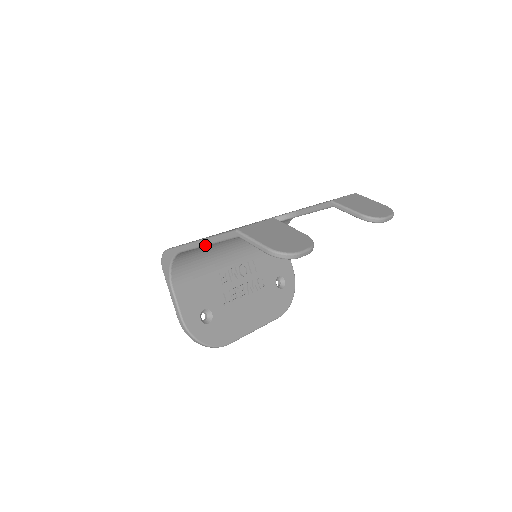
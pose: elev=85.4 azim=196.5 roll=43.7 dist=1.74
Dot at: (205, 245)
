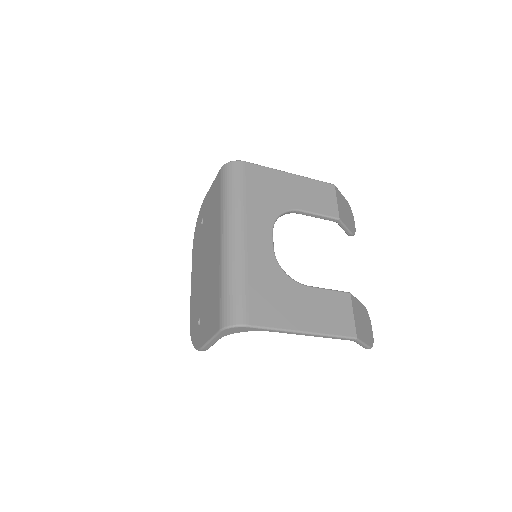
Dot at: occluded
